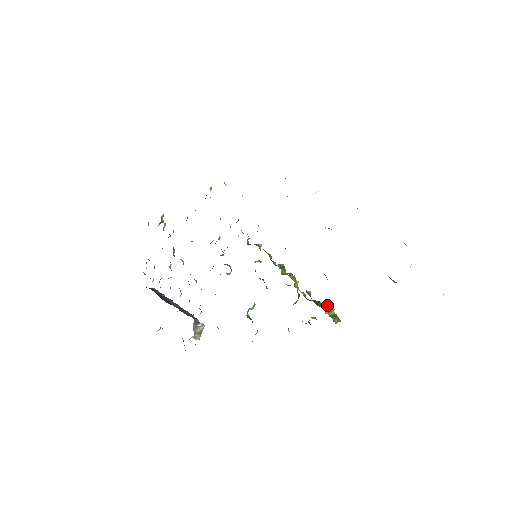
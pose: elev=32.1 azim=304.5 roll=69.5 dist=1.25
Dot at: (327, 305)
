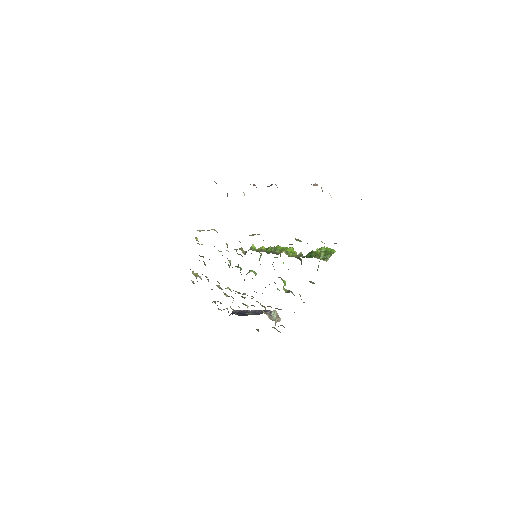
Dot at: (317, 251)
